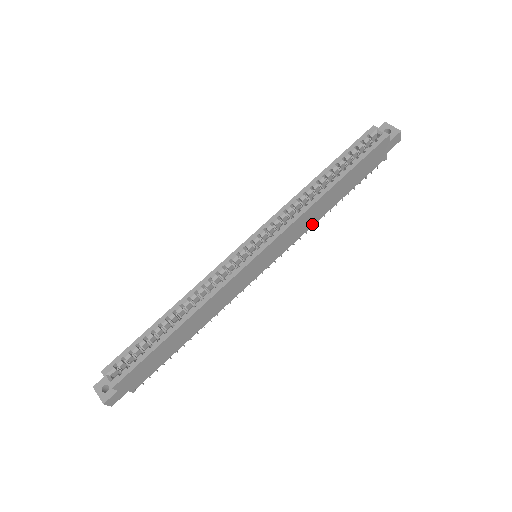
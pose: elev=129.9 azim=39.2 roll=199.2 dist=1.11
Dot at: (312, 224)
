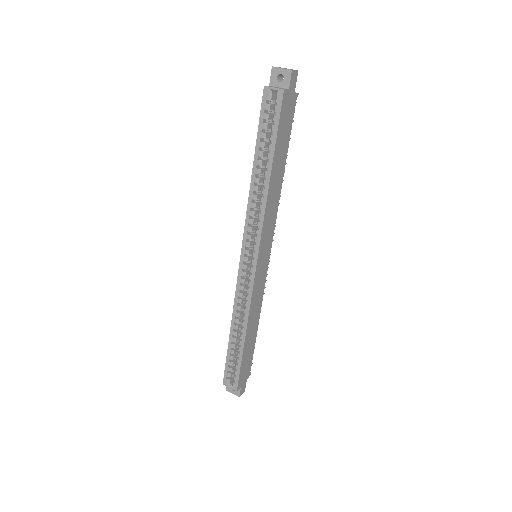
Dot at: (278, 201)
